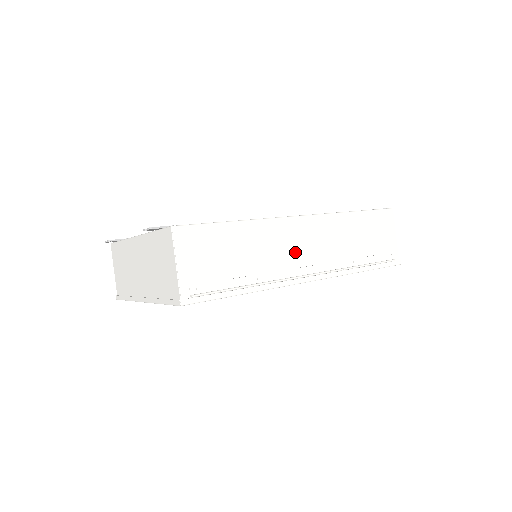
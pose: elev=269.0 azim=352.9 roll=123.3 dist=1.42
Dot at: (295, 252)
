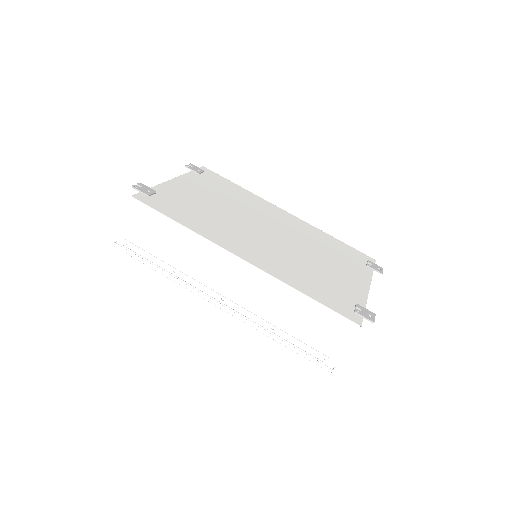
Dot at: (219, 279)
